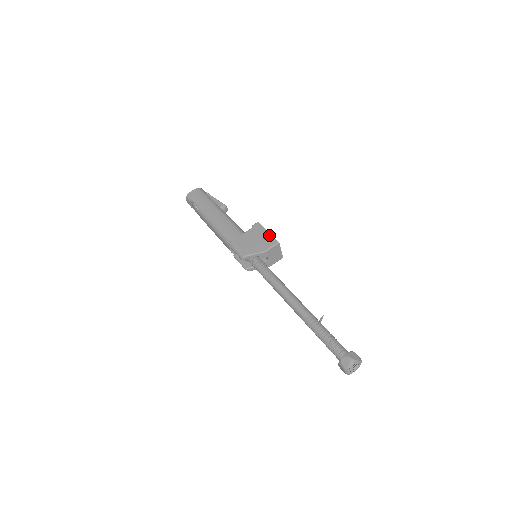
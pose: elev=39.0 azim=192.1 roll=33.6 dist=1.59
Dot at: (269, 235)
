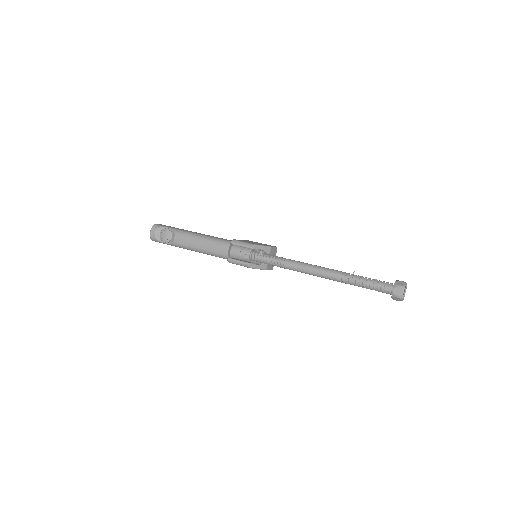
Dot at: (265, 244)
